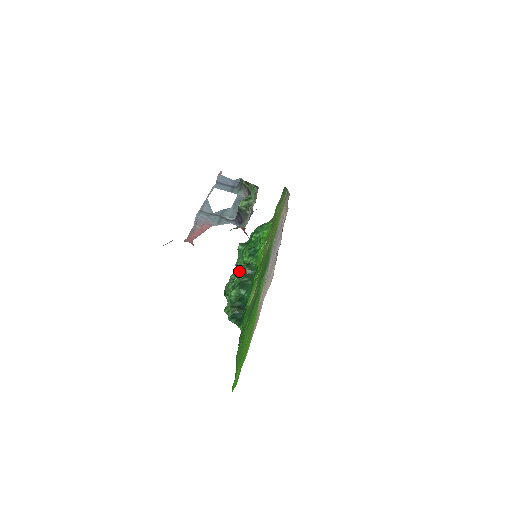
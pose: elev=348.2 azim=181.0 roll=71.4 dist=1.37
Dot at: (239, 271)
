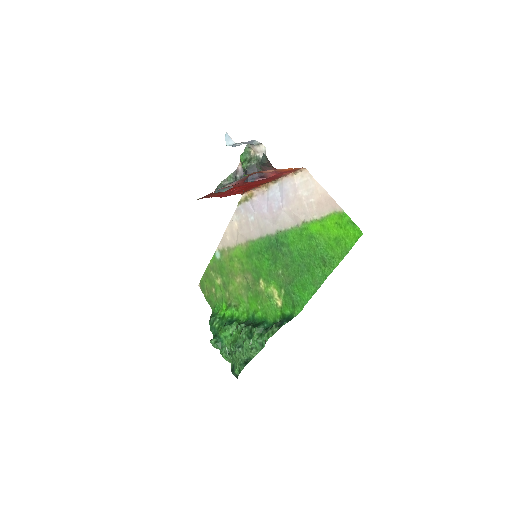
Dot at: (238, 334)
